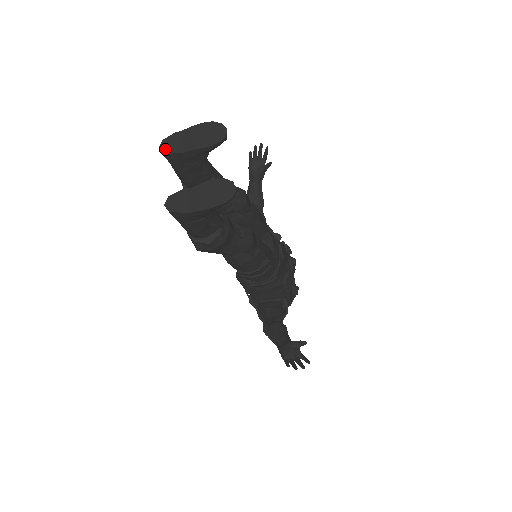
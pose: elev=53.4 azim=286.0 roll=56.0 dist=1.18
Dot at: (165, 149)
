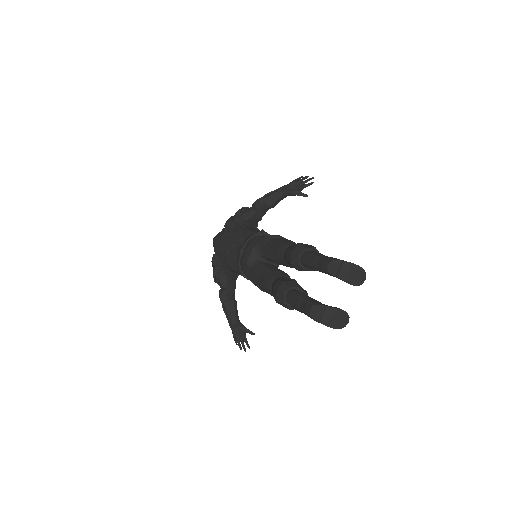
Dot at: (330, 269)
